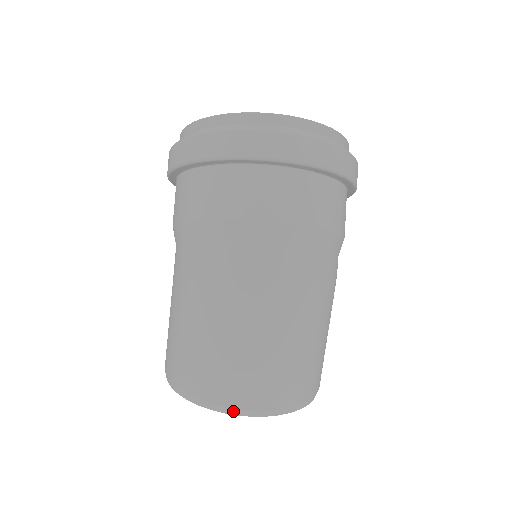
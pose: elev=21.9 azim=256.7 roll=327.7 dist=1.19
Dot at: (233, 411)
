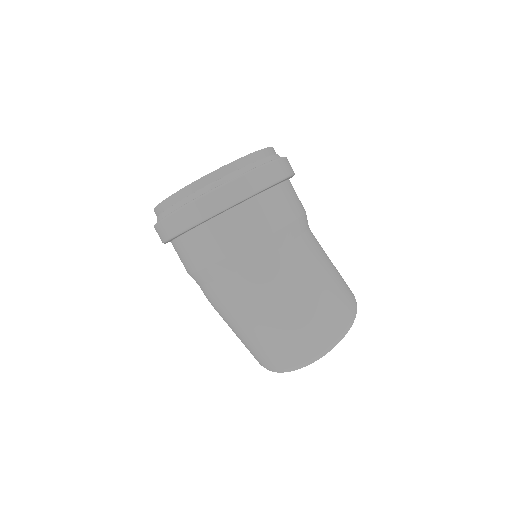
Dot at: (277, 371)
